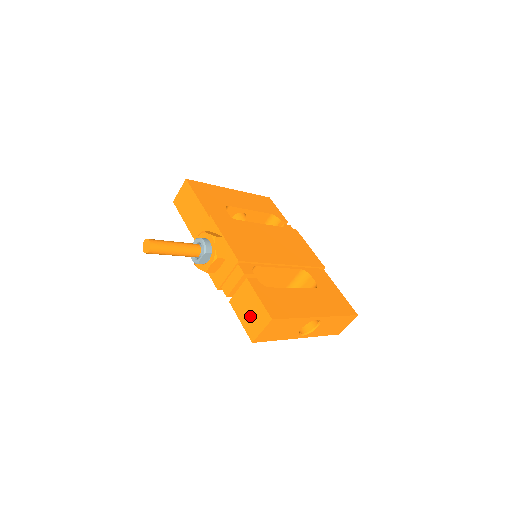
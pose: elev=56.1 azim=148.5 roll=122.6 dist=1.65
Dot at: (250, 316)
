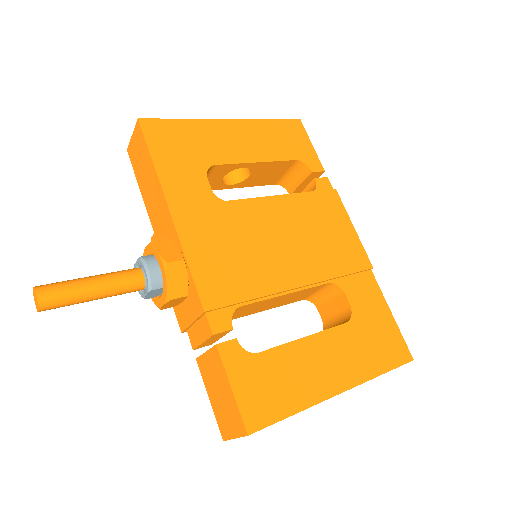
Dot at: (220, 404)
